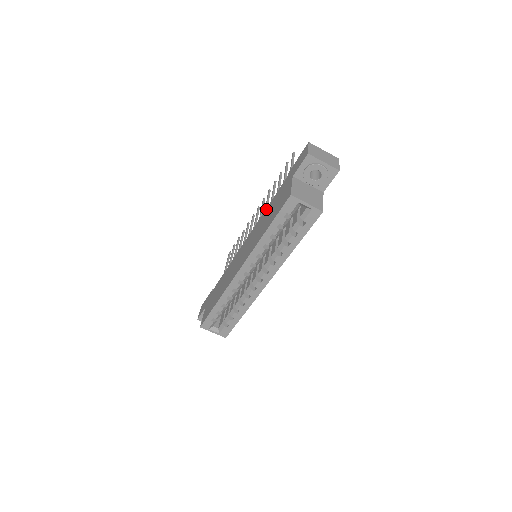
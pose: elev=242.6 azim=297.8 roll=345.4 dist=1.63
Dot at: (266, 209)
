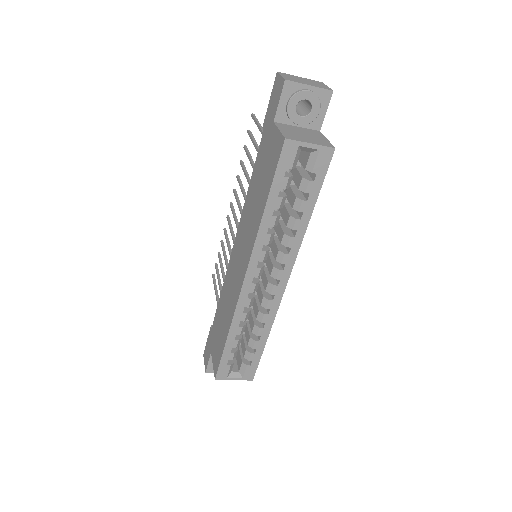
Dot at: (249, 187)
